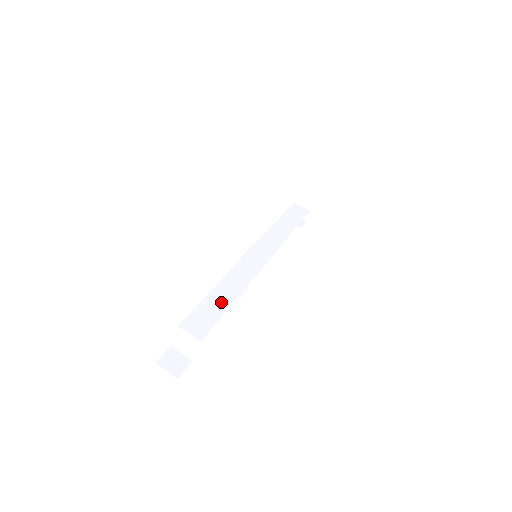
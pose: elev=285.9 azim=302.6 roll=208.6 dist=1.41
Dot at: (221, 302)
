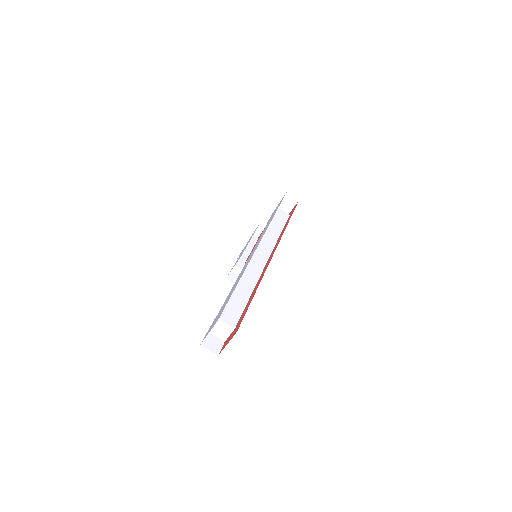
Dot at: (242, 297)
